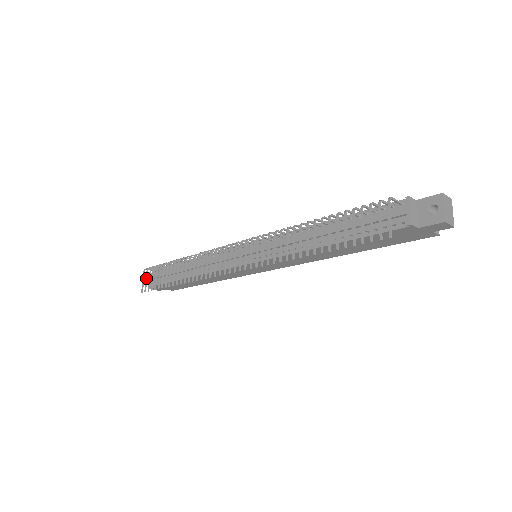
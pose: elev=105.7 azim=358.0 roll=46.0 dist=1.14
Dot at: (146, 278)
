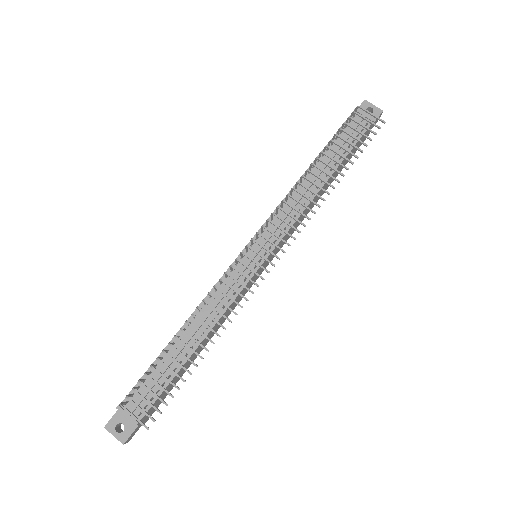
Dot at: (139, 407)
